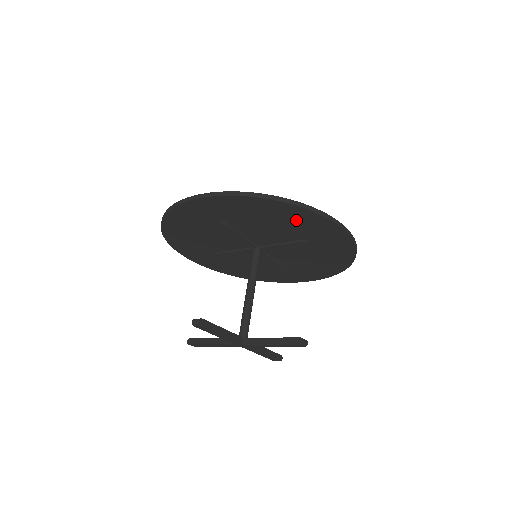
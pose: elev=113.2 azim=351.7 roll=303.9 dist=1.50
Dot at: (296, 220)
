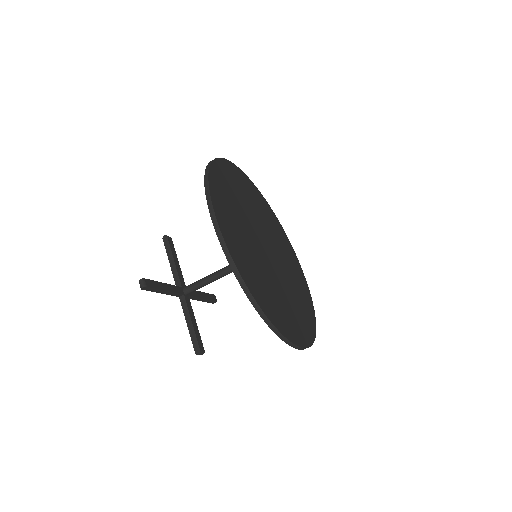
Dot at: occluded
